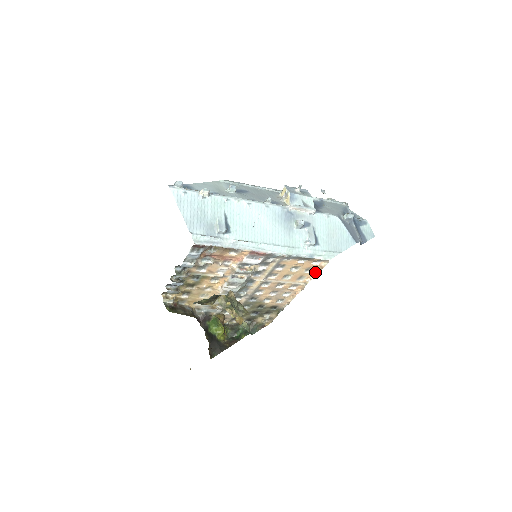
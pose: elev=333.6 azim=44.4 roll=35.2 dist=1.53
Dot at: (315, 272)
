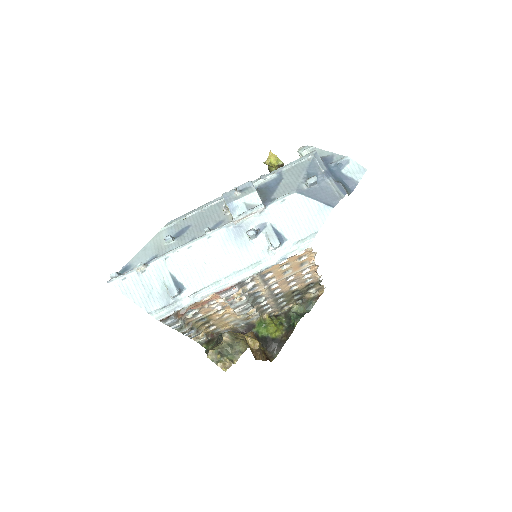
Dot at: (311, 254)
